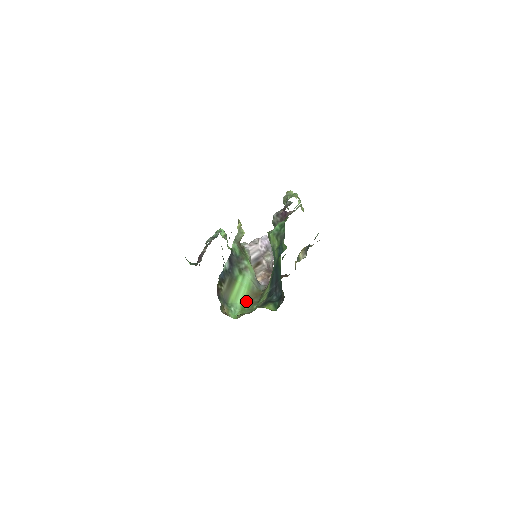
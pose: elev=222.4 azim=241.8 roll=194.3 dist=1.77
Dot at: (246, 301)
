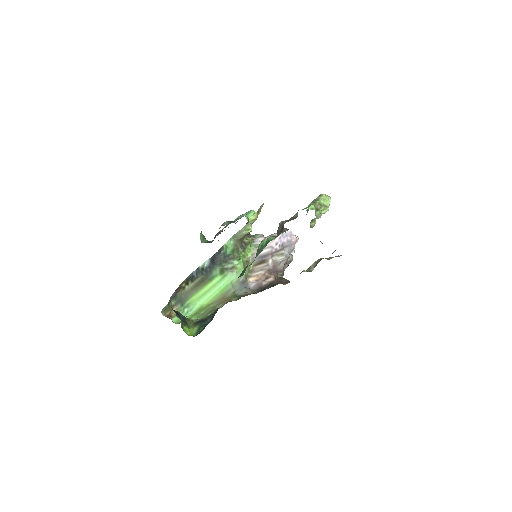
Dot at: (209, 304)
